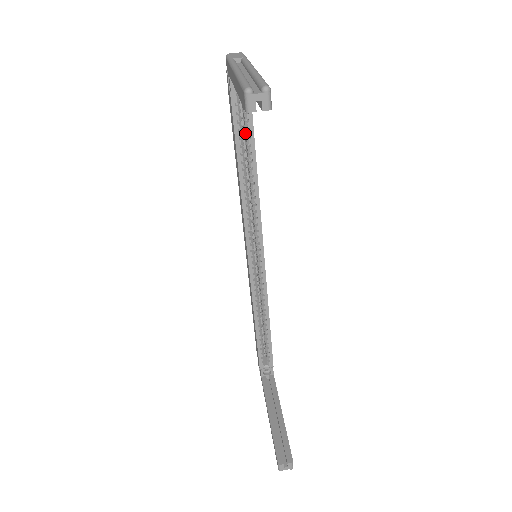
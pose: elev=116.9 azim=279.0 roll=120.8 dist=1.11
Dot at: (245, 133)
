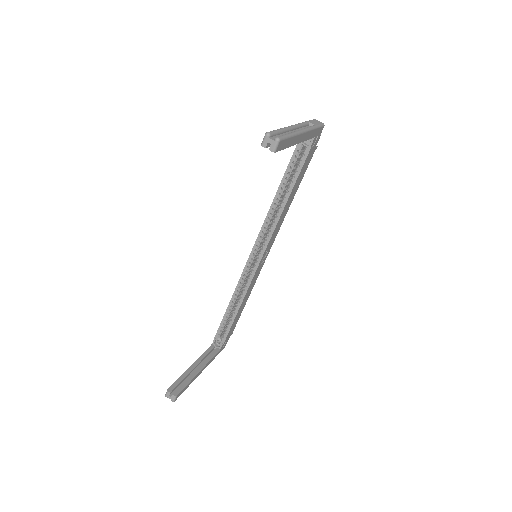
Dot at: (295, 172)
